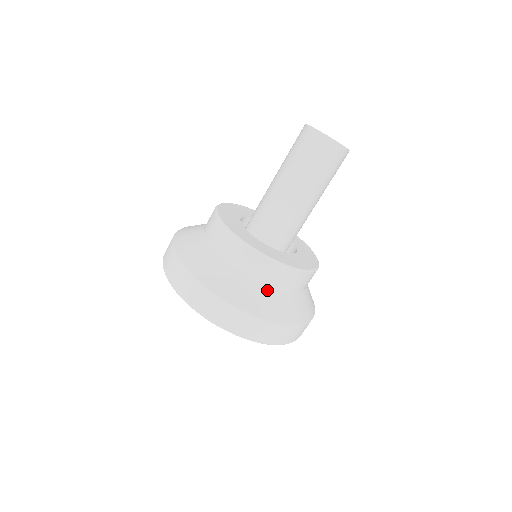
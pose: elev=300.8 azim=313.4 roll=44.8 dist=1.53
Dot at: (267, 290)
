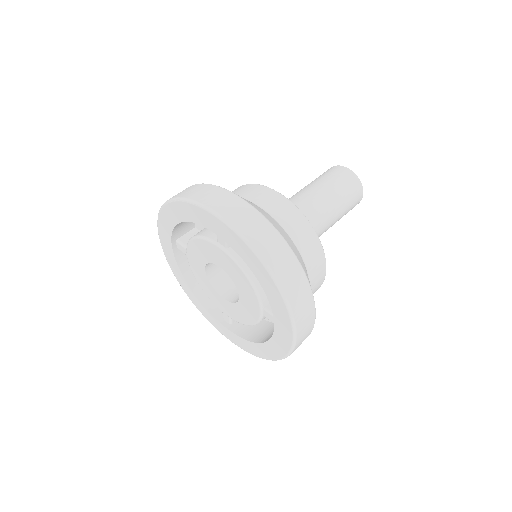
Dot at: (297, 249)
